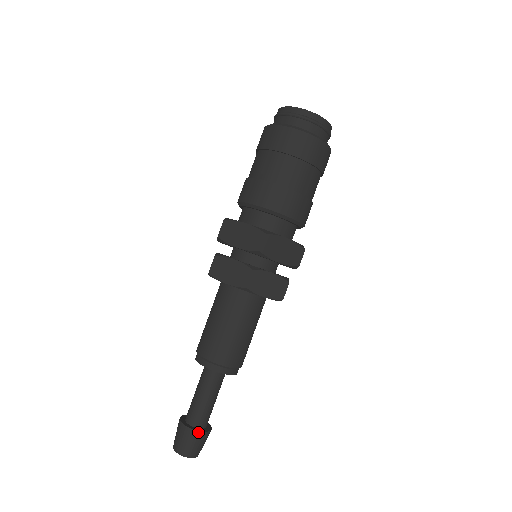
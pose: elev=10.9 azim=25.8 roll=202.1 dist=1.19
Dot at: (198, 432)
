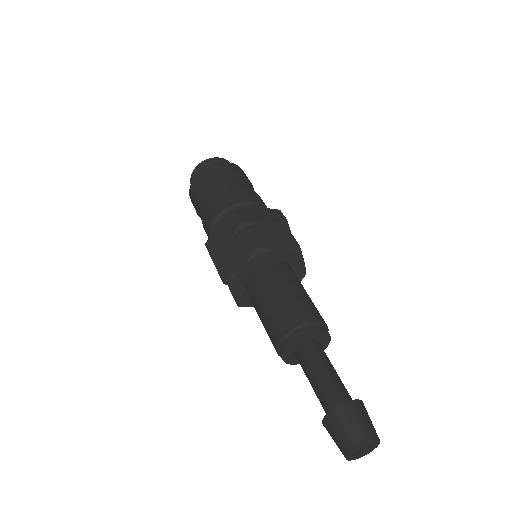
Dot at: (362, 402)
